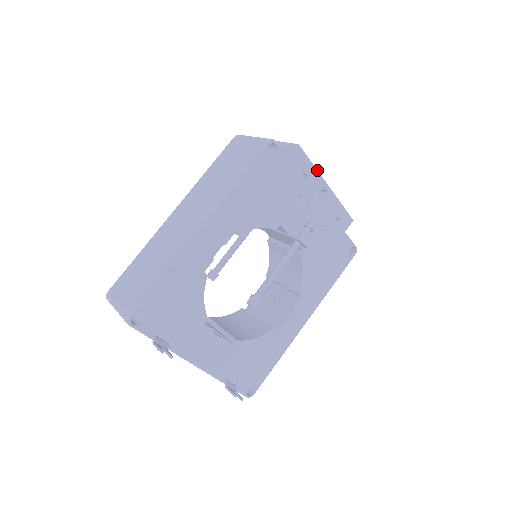
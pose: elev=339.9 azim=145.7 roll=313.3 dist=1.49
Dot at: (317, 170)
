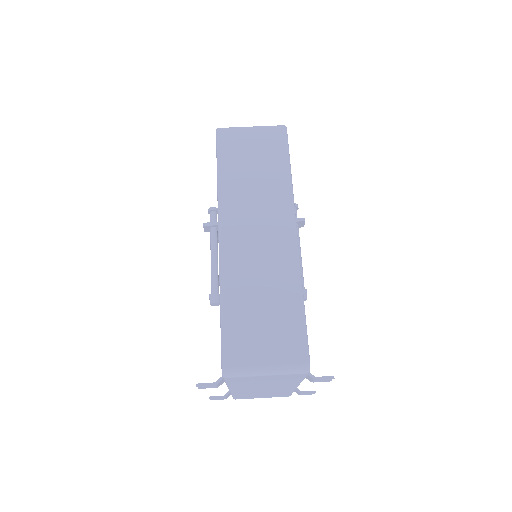
Dot at: occluded
